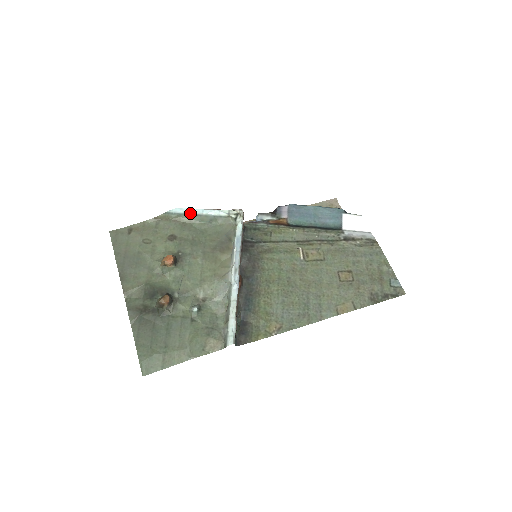
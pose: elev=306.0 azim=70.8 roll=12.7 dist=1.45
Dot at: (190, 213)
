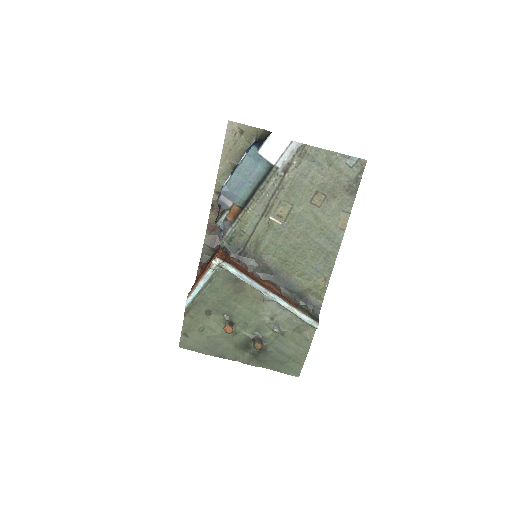
Dot at: (196, 295)
